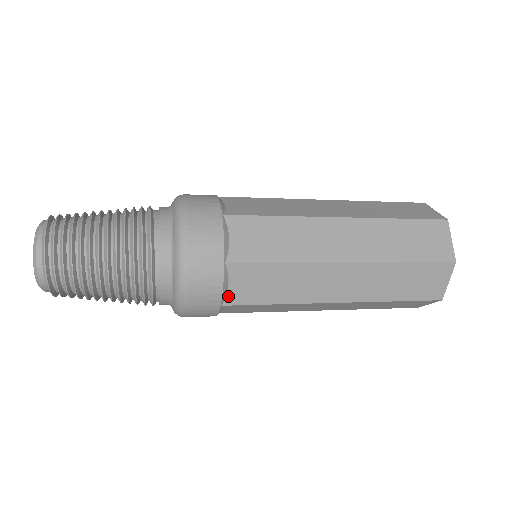
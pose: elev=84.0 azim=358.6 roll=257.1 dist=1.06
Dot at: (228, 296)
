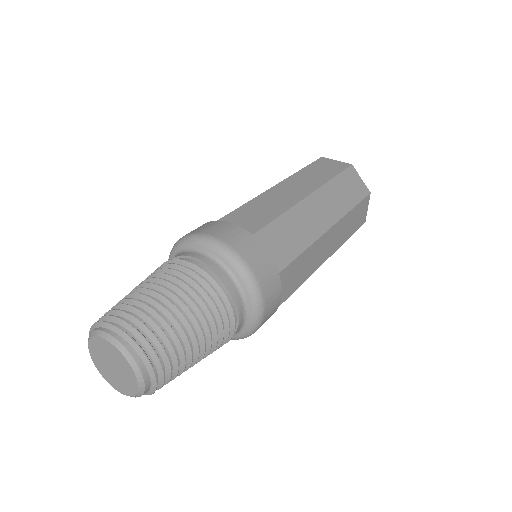
Dot at: occluded
